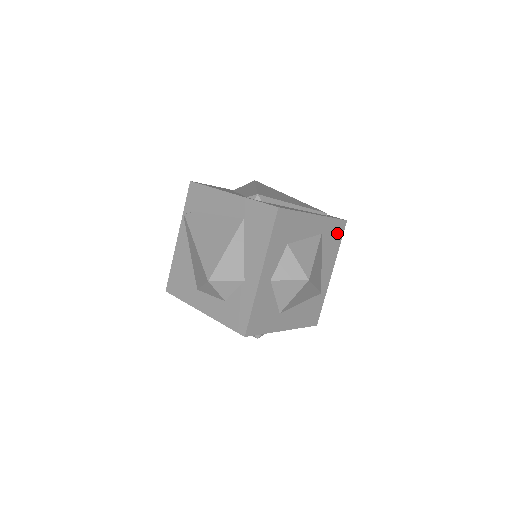
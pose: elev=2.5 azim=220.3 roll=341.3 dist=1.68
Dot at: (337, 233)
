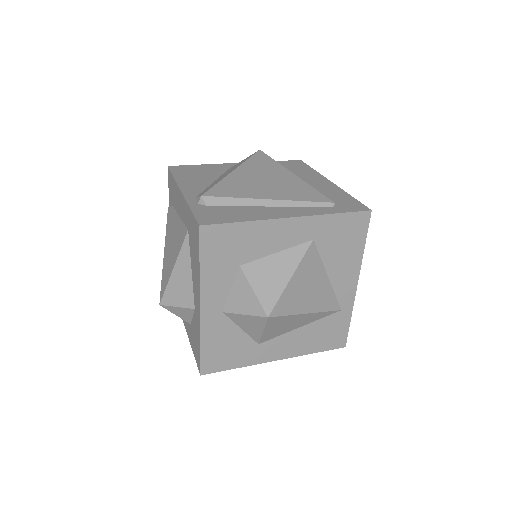
Dot at: (352, 231)
